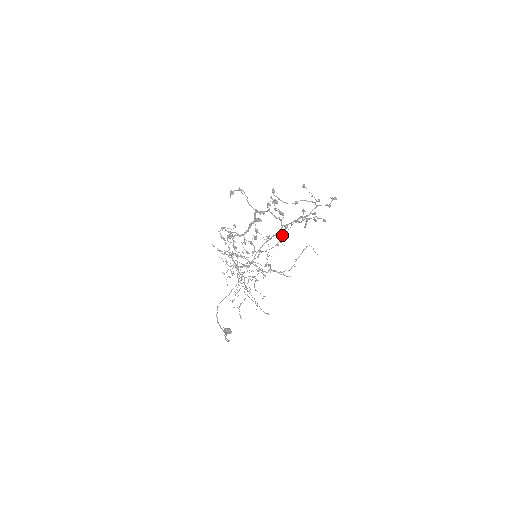
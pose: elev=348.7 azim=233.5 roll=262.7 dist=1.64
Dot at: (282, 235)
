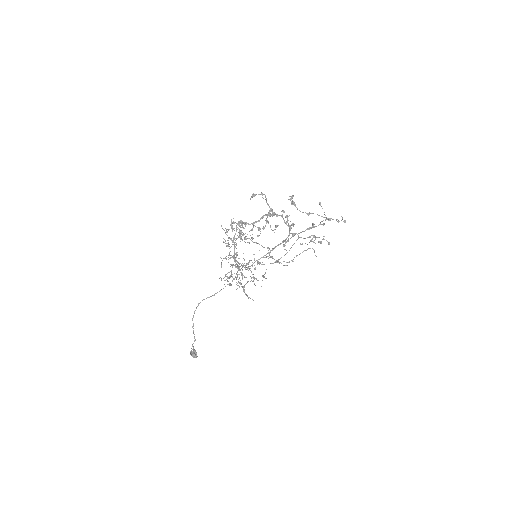
Dot at: (287, 241)
